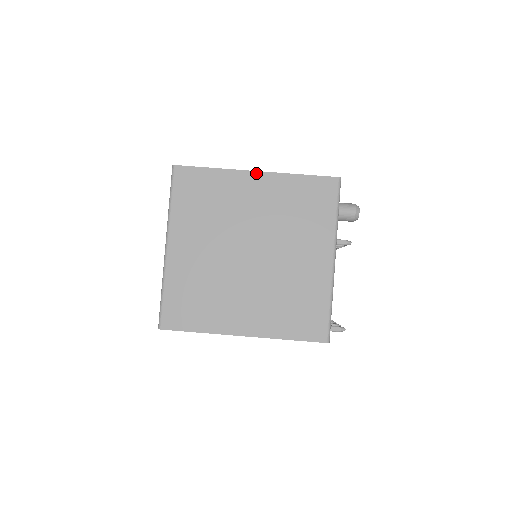
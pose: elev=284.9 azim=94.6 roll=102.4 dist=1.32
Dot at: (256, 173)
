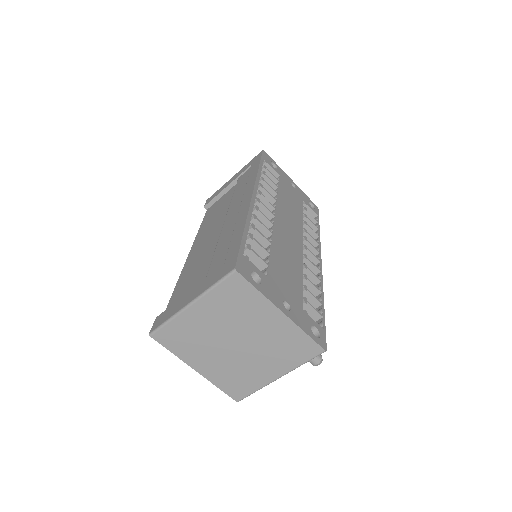
Dot at: (282, 313)
